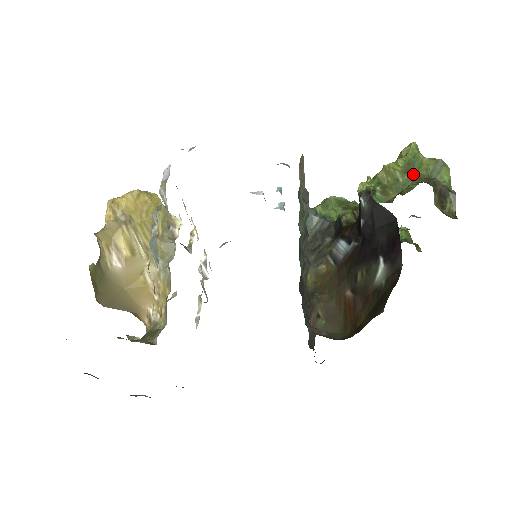
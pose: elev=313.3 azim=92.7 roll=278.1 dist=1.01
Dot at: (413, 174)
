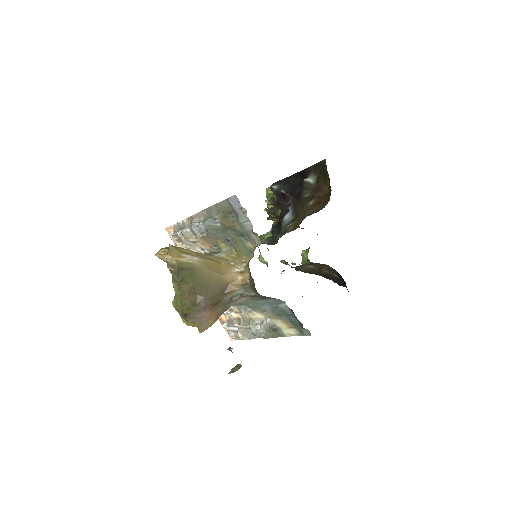
Dot at: occluded
